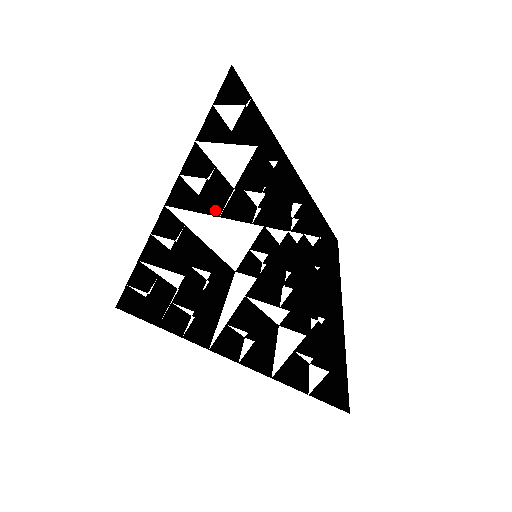
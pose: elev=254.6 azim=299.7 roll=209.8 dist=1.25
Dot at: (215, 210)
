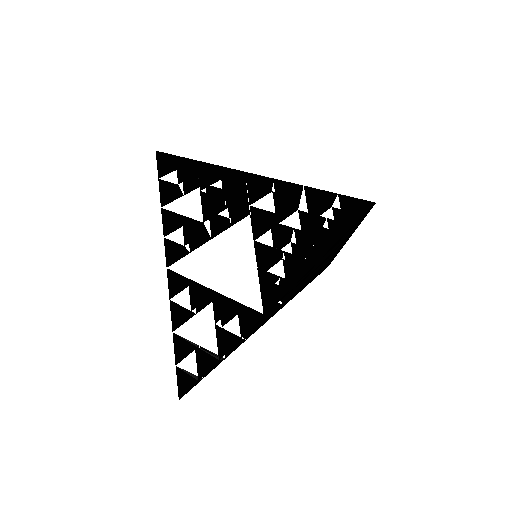
Dot at: (198, 223)
